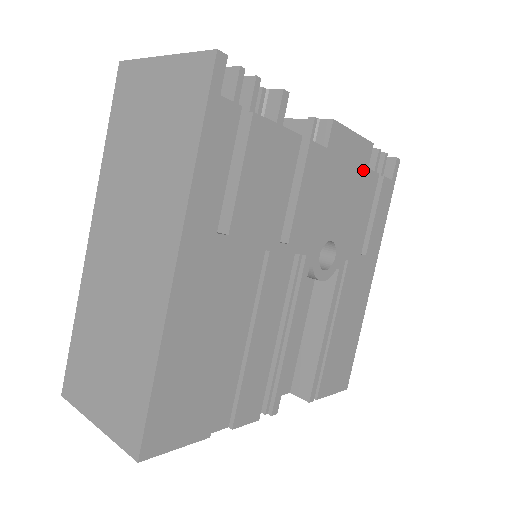
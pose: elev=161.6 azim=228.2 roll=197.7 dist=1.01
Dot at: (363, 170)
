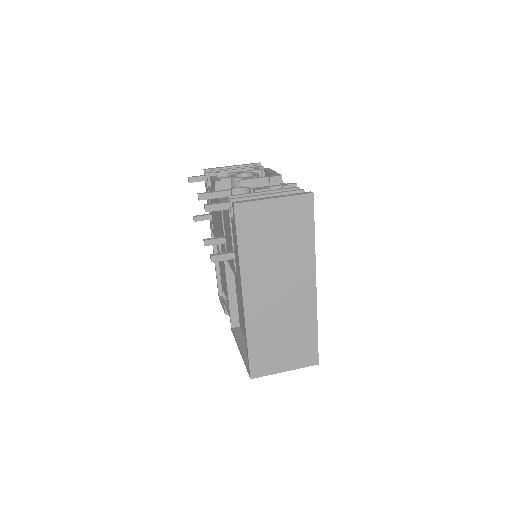
Dot at: occluded
